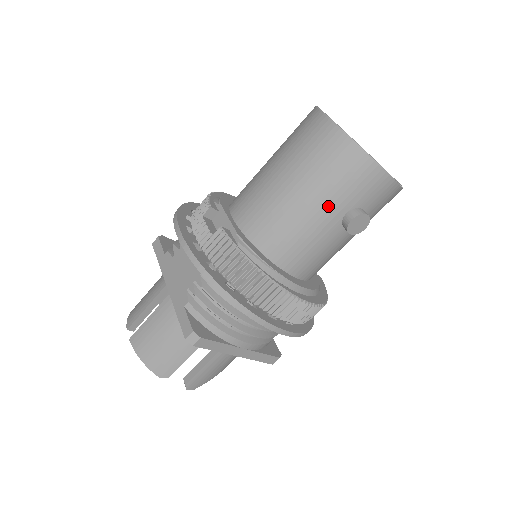
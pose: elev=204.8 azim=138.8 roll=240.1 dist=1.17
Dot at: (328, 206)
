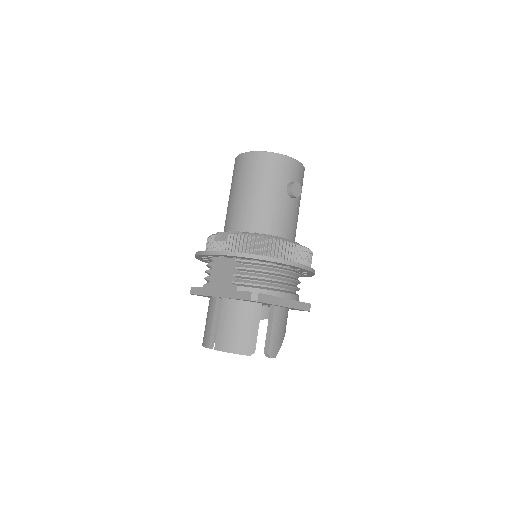
Dot at: (275, 188)
